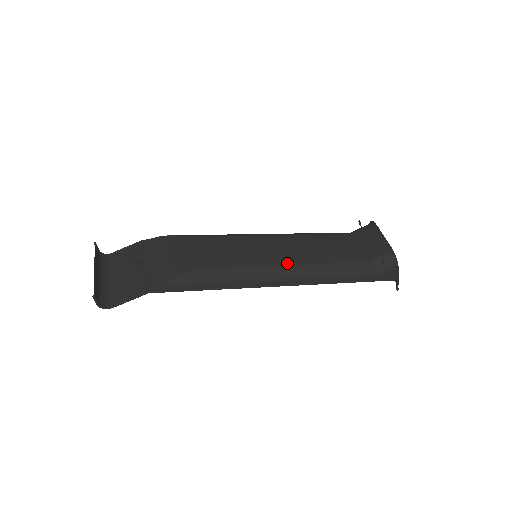
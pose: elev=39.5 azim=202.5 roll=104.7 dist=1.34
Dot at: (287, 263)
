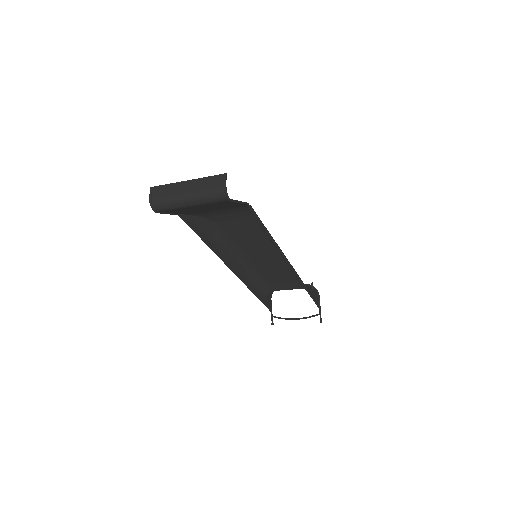
Dot at: (281, 258)
